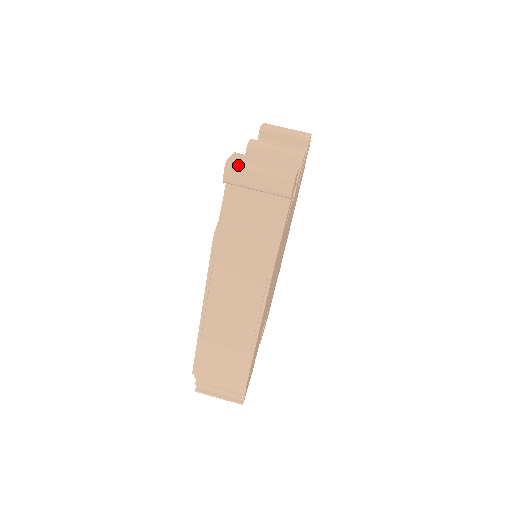
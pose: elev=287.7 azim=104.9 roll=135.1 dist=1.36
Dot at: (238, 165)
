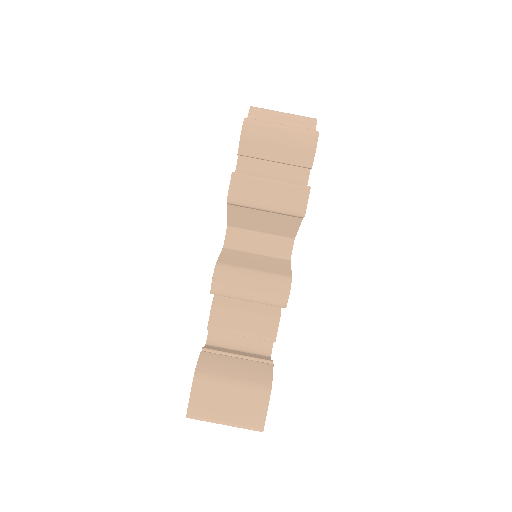
Dot at: (200, 420)
